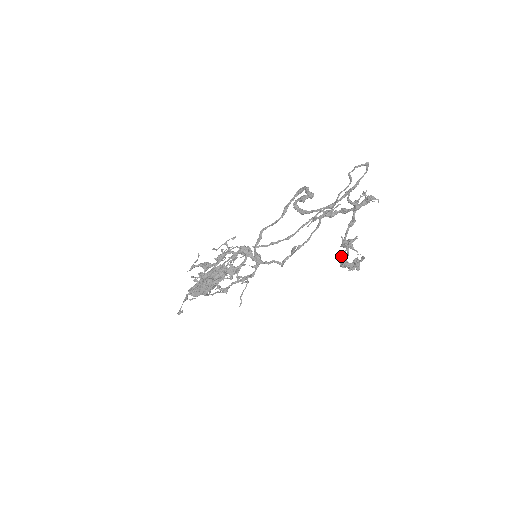
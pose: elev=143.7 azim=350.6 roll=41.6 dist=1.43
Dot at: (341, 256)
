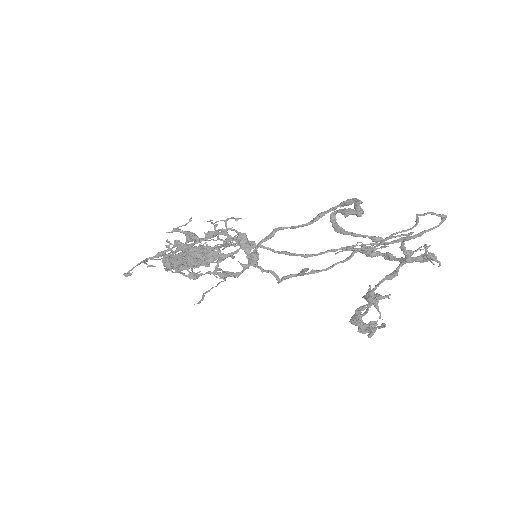
Dot at: (357, 309)
